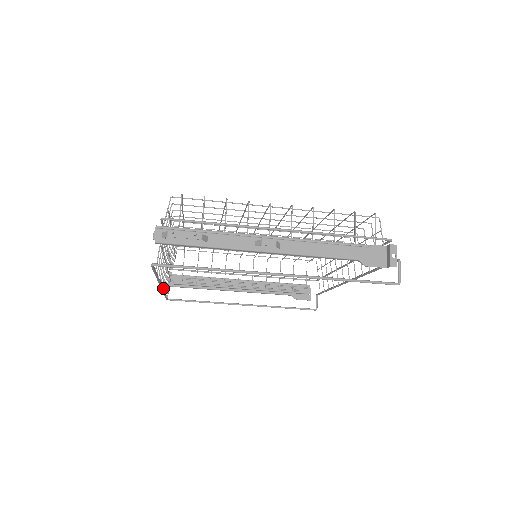
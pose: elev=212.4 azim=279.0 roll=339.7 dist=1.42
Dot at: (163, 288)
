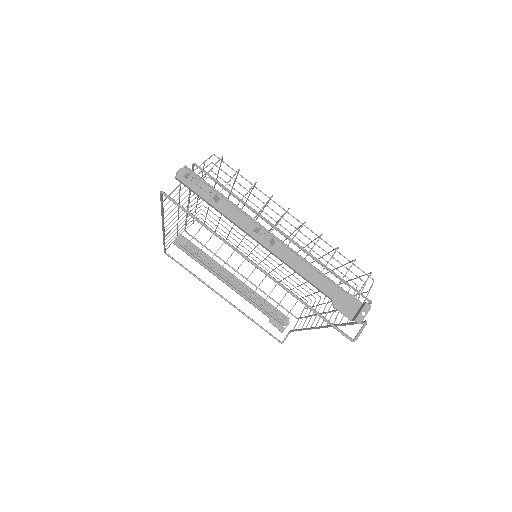
Dot at: (164, 233)
